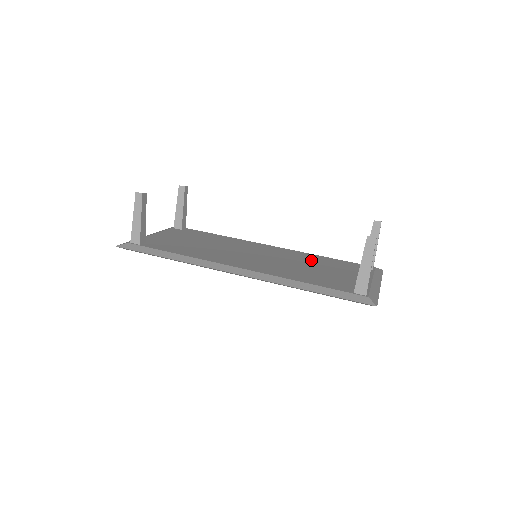
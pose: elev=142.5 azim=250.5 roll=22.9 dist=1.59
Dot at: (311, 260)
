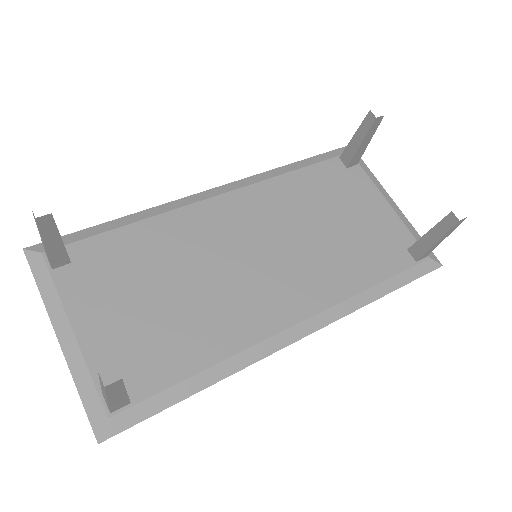
Dot at: (302, 202)
